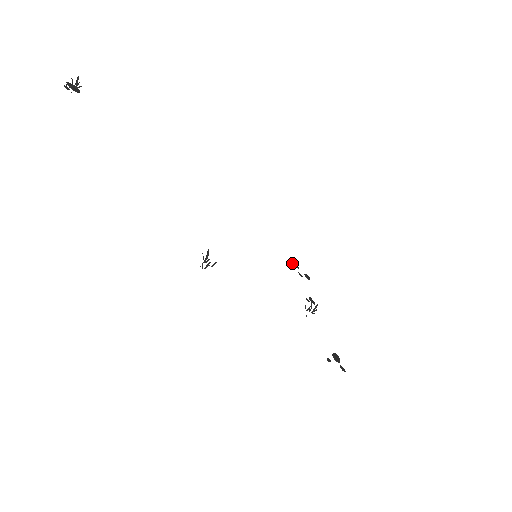
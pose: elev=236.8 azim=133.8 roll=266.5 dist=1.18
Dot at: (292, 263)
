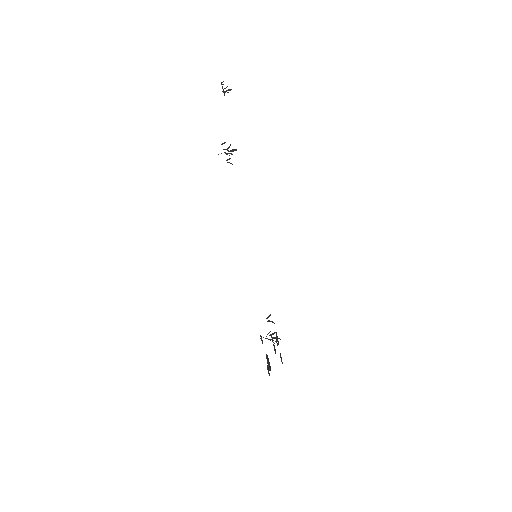
Dot at: (276, 333)
